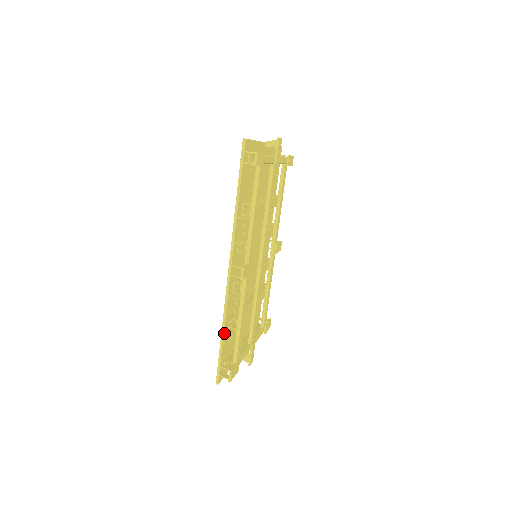
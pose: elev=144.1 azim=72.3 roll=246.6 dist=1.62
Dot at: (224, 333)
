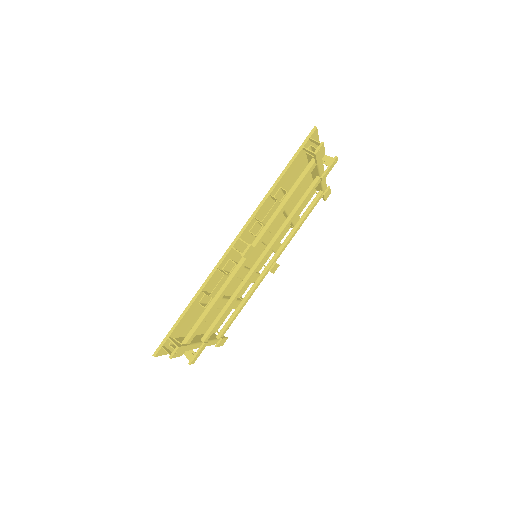
Dot at: (192, 304)
